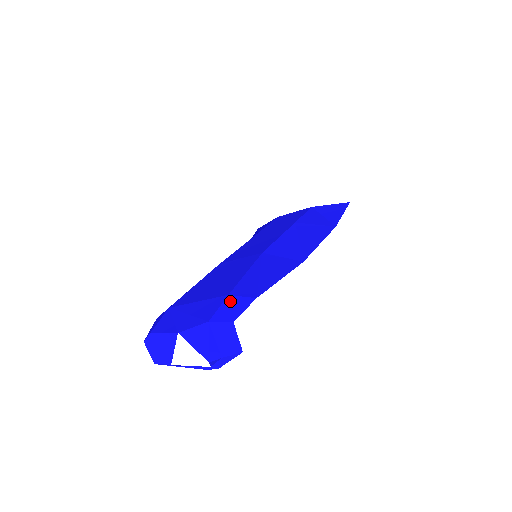
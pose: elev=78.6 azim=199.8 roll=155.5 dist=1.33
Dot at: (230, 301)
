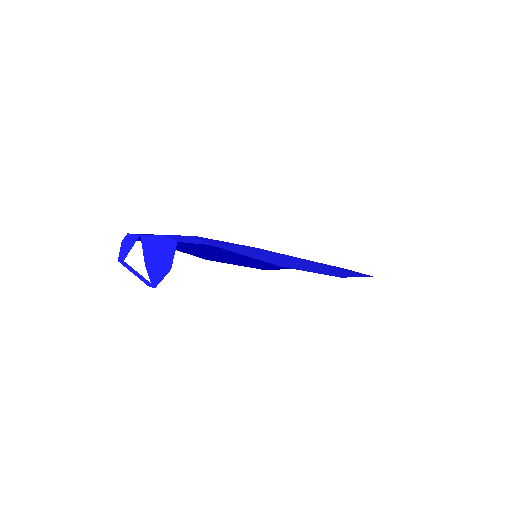
Dot at: (191, 237)
